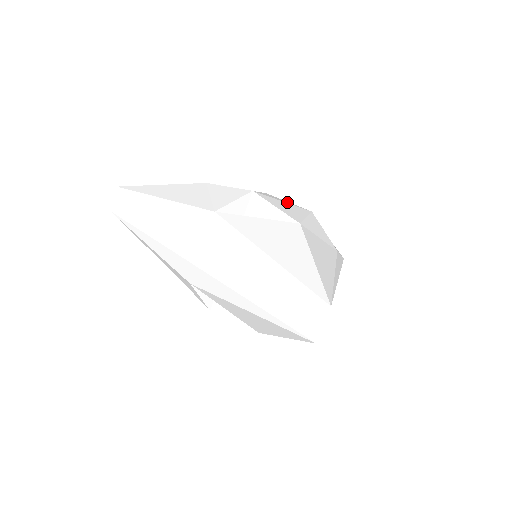
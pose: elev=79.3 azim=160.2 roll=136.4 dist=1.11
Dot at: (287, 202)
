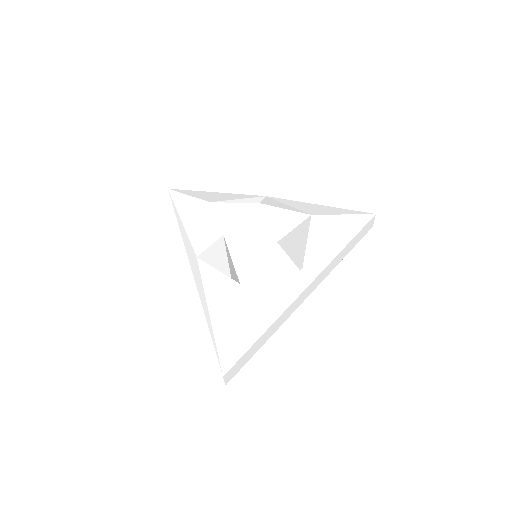
Dot at: (259, 232)
